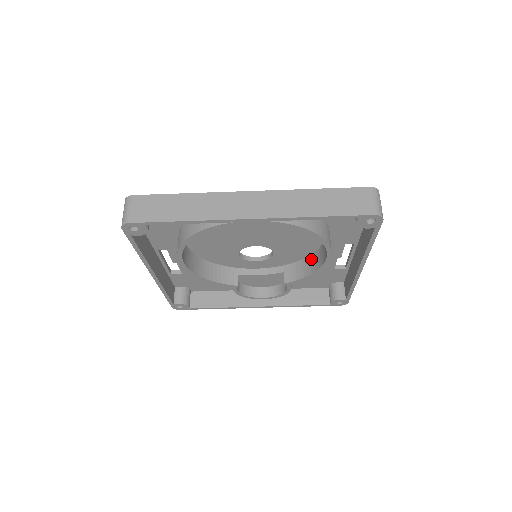
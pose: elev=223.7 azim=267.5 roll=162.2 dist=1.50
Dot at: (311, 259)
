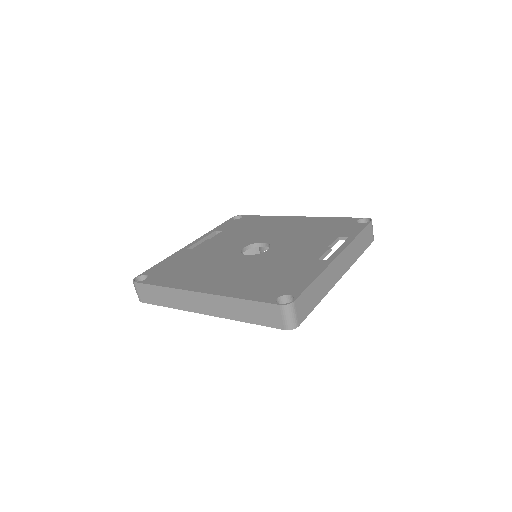
Dot at: occluded
